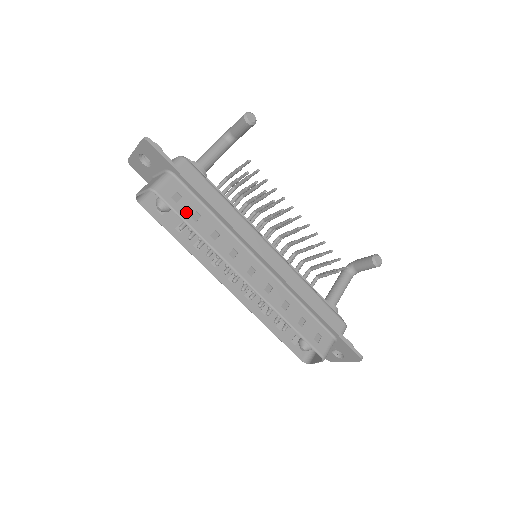
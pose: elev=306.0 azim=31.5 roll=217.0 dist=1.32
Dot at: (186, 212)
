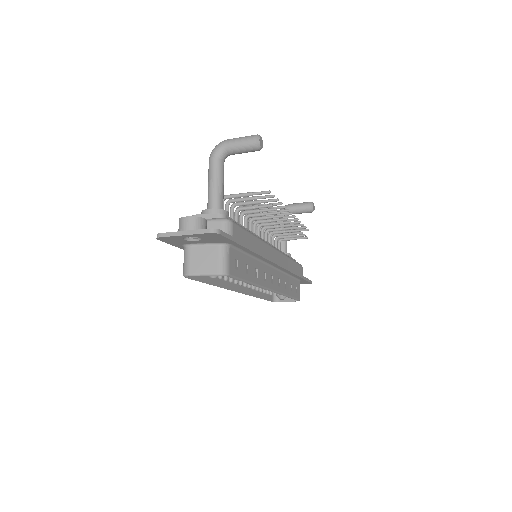
Dot at: (243, 272)
